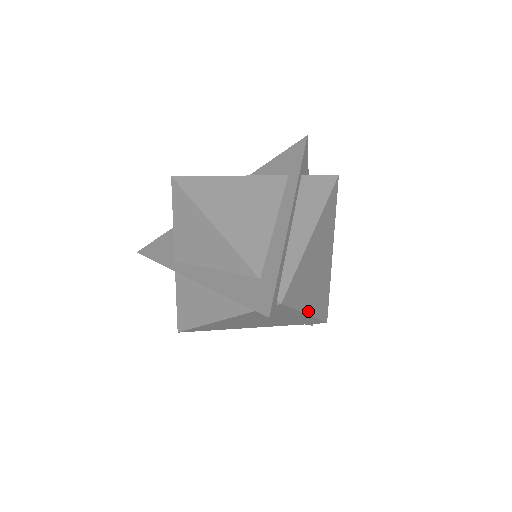
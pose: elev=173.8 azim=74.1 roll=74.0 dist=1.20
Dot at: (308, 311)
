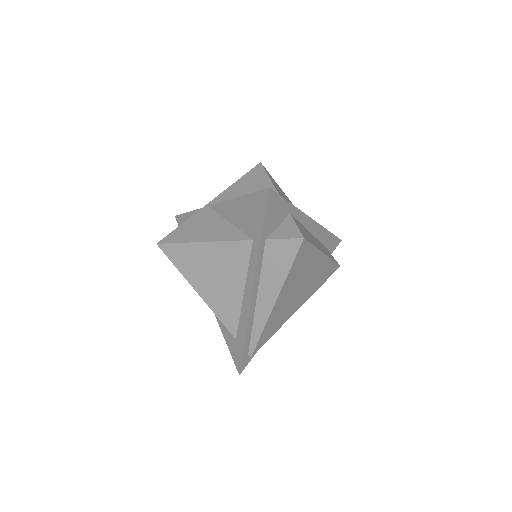
Dot at: (297, 309)
